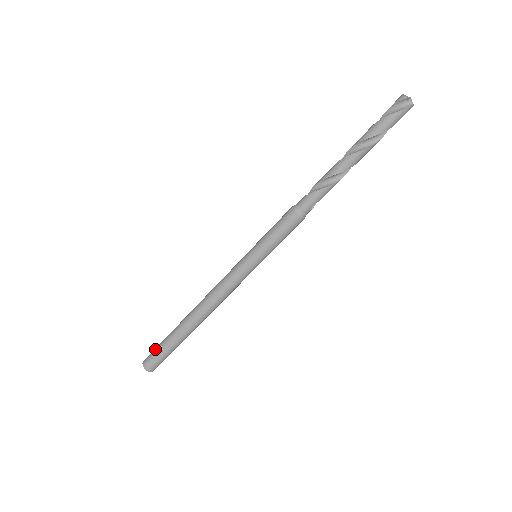
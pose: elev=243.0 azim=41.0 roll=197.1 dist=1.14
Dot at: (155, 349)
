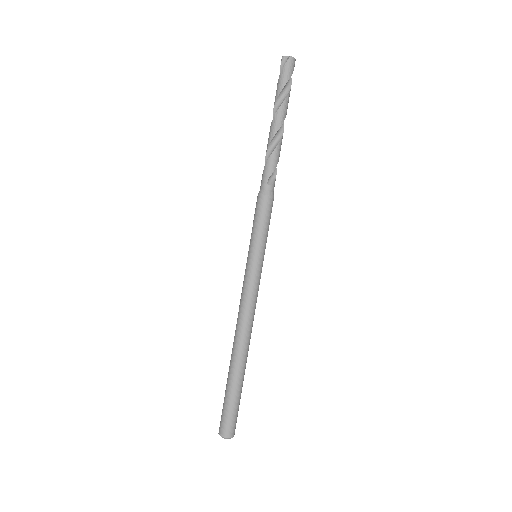
Dot at: (223, 408)
